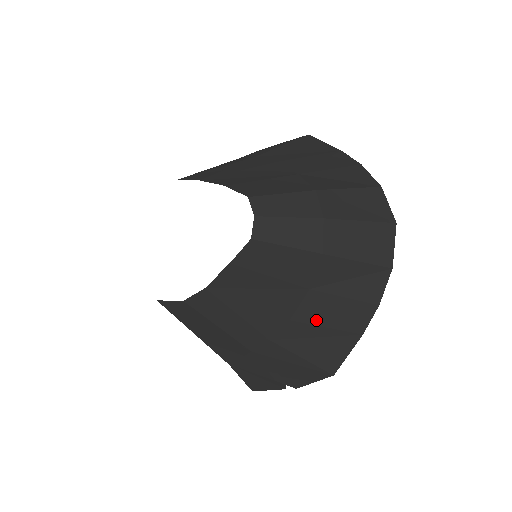
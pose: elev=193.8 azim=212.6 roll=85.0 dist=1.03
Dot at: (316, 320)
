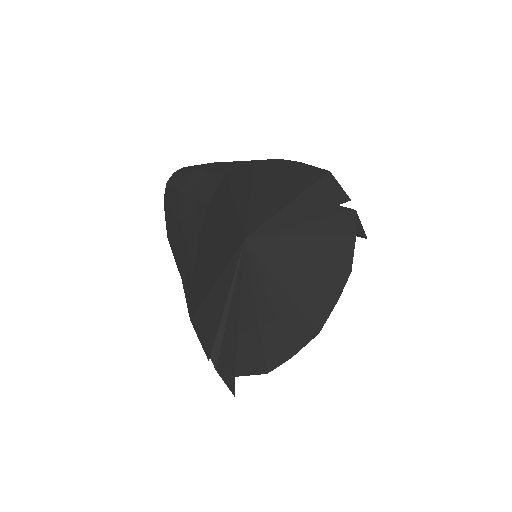
Dot at: (184, 253)
